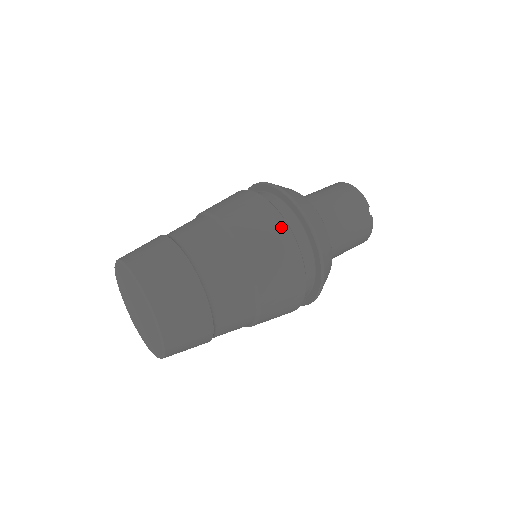
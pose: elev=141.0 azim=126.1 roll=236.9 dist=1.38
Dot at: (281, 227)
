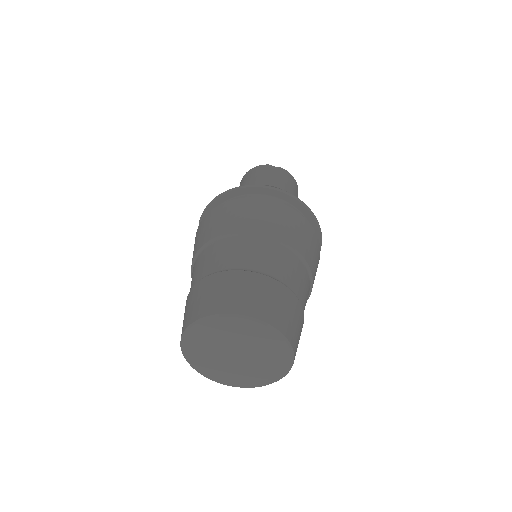
Dot at: (240, 203)
